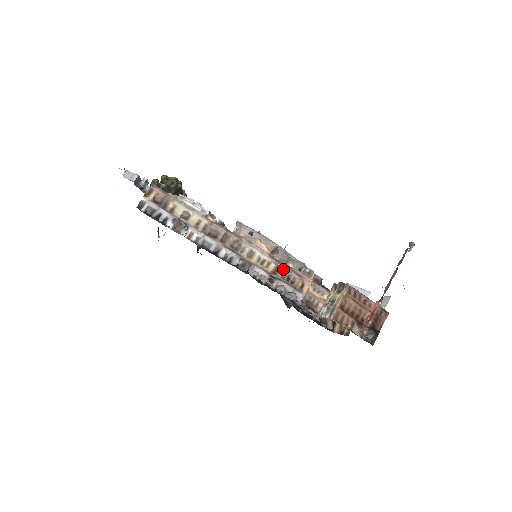
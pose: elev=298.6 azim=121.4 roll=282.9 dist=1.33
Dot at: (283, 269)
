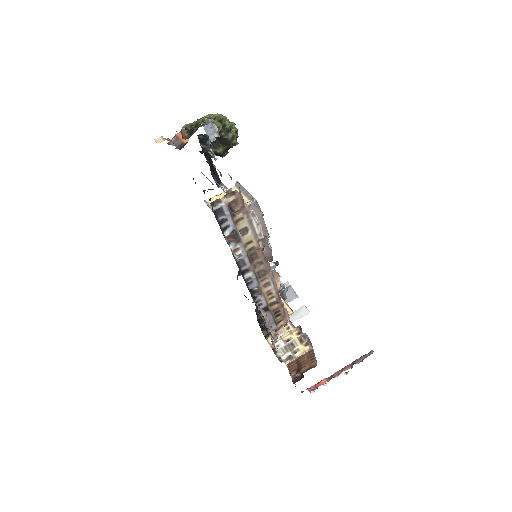
Dot at: (278, 305)
